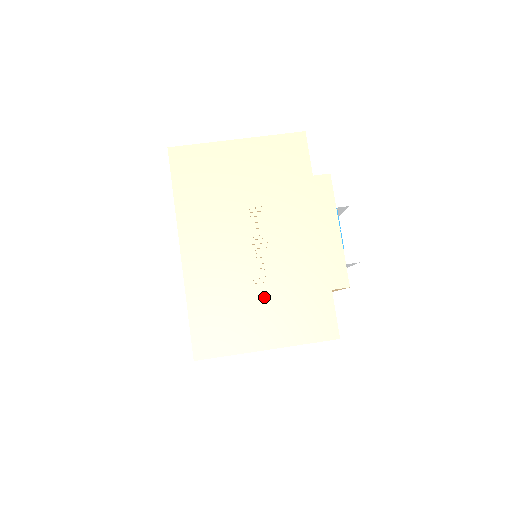
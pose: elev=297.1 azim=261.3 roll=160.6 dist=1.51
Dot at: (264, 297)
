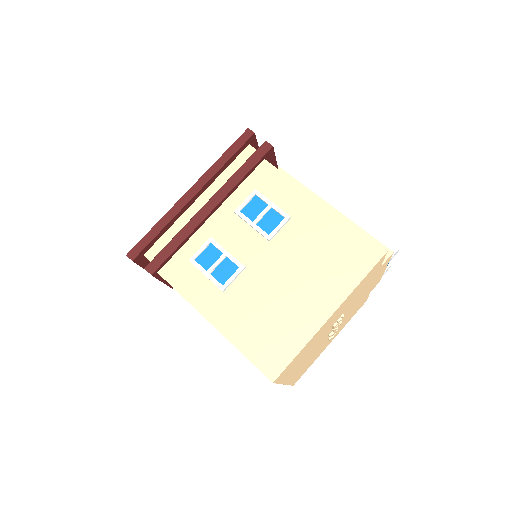
Dot at: occluded
